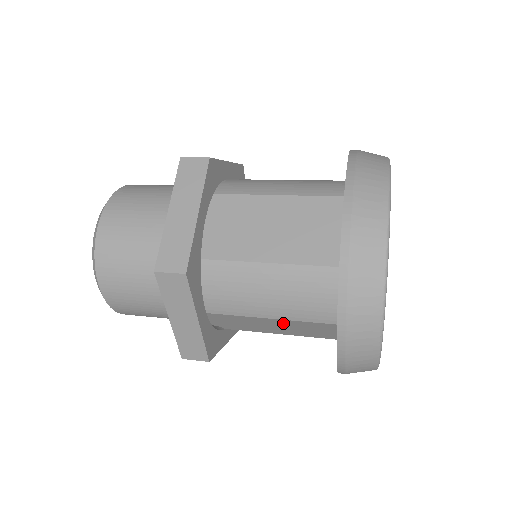
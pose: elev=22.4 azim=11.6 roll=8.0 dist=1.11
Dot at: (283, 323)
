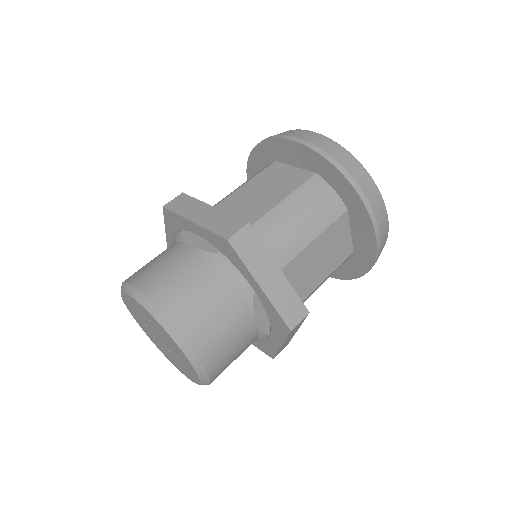
Dot at: (320, 245)
